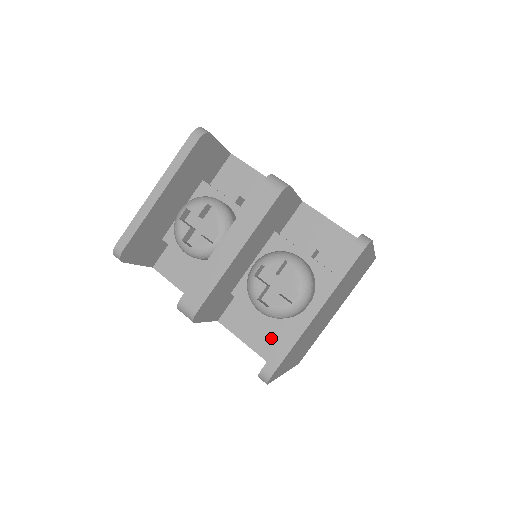
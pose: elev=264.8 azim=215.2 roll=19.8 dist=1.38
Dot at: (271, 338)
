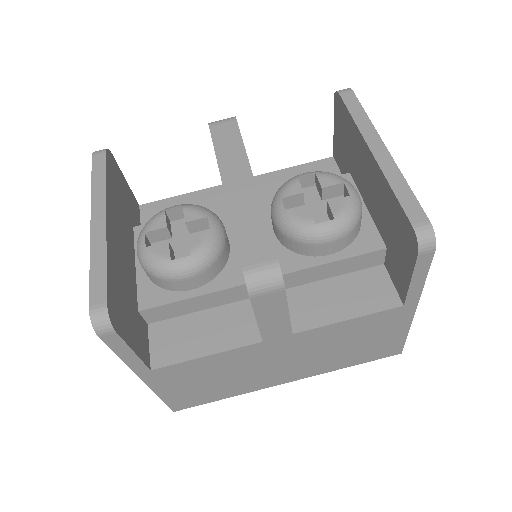
Dot at: (363, 286)
